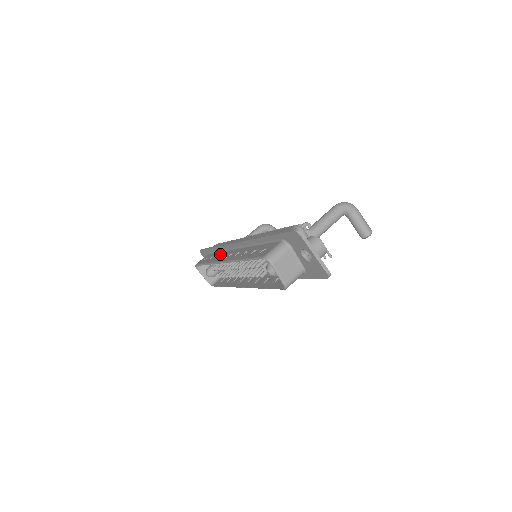
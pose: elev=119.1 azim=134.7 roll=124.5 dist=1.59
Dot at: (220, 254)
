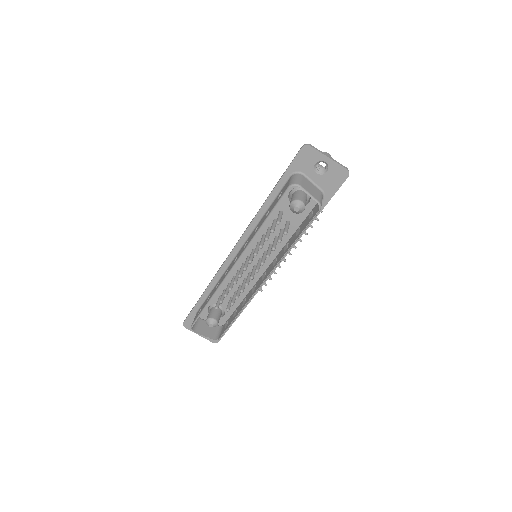
Dot at: (218, 282)
